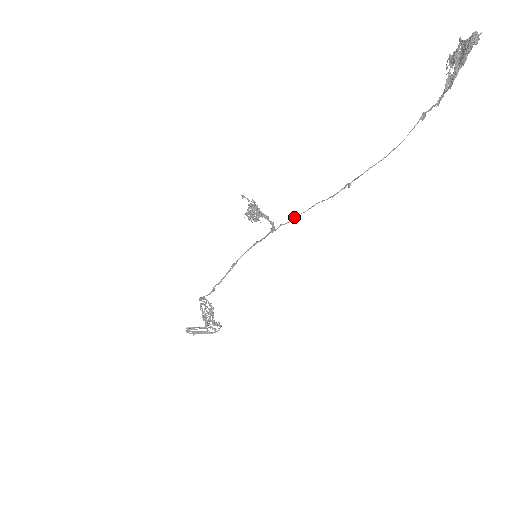
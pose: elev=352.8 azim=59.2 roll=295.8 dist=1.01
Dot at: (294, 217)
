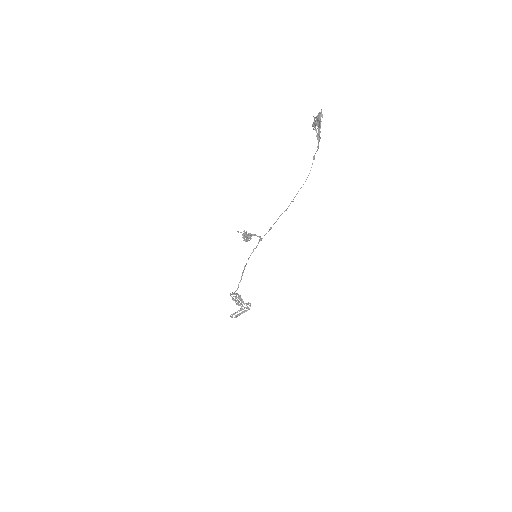
Dot at: (270, 229)
